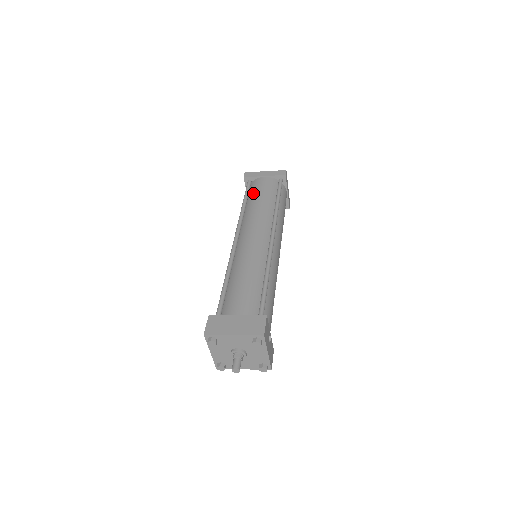
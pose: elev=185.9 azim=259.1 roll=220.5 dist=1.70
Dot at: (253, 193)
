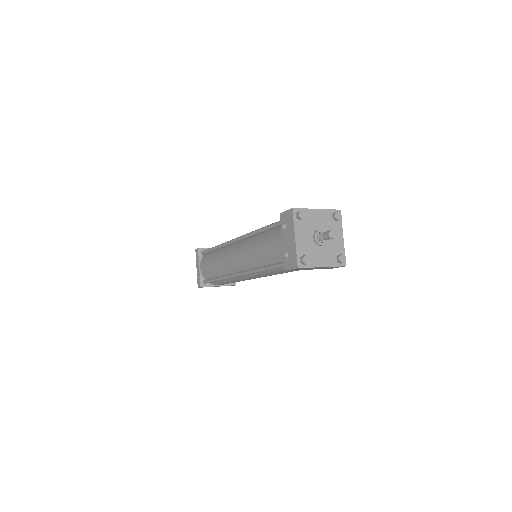
Dot at: occluded
